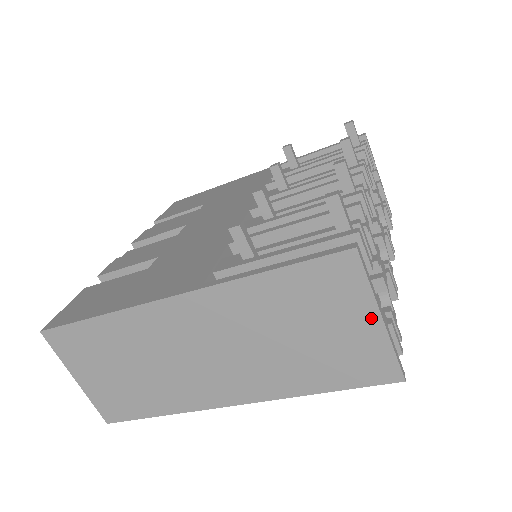
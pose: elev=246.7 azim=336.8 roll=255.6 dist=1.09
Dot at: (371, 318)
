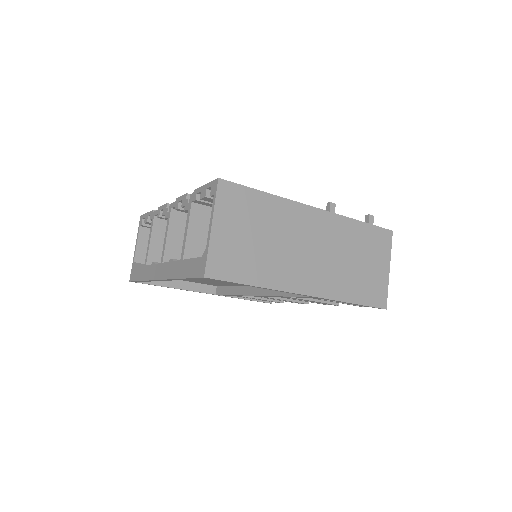
Dot at: (386, 267)
